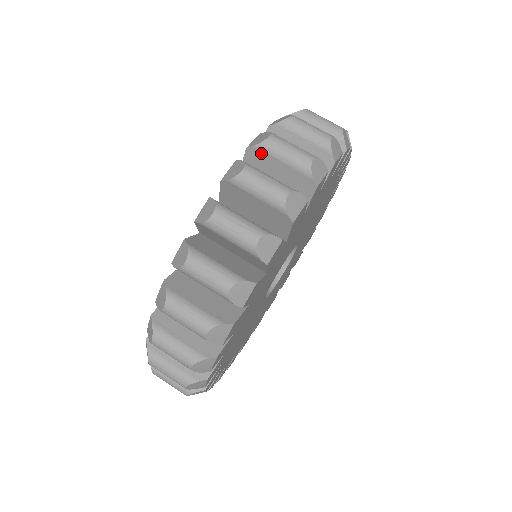
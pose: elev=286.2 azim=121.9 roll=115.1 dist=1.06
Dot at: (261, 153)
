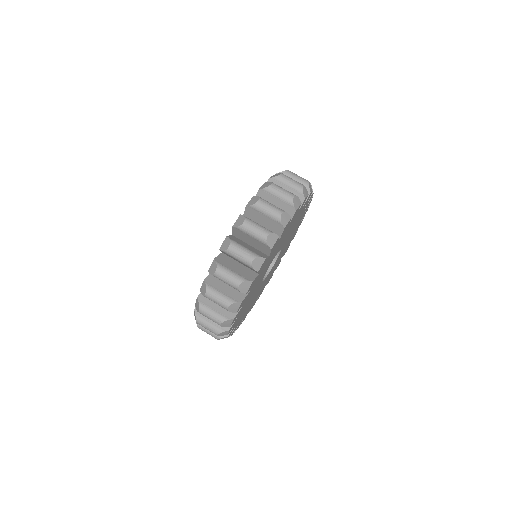
Dot at: occluded
